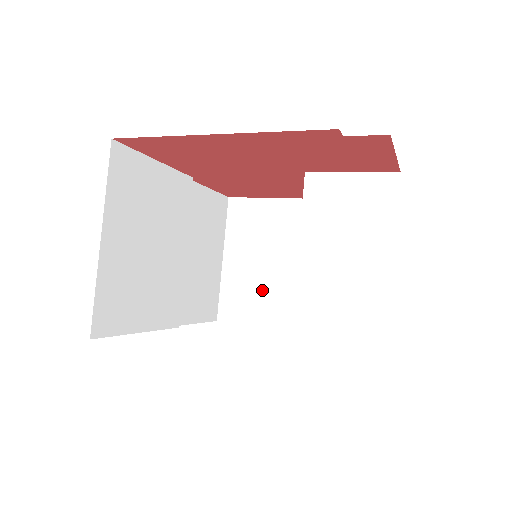
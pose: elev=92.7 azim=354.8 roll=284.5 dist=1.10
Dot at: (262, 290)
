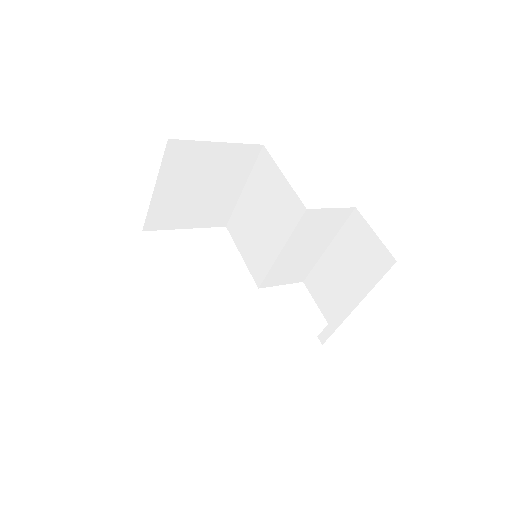
Dot at: (188, 208)
